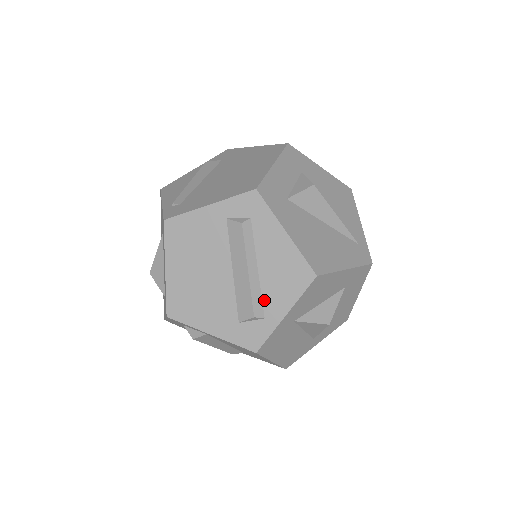
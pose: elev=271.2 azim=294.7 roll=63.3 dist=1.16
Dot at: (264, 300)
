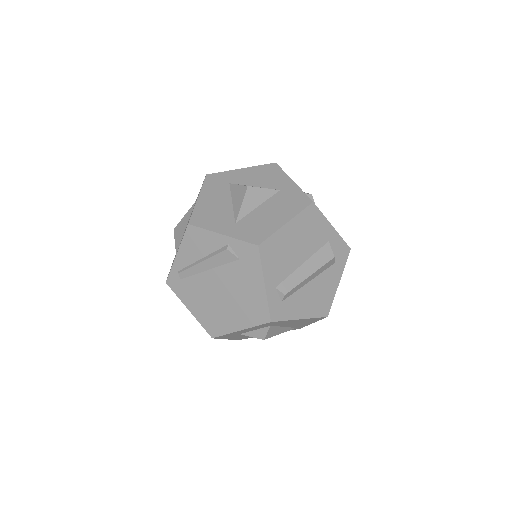
Dot at: occluded
